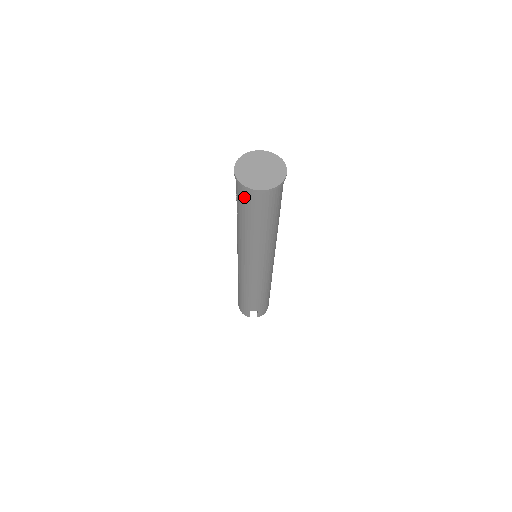
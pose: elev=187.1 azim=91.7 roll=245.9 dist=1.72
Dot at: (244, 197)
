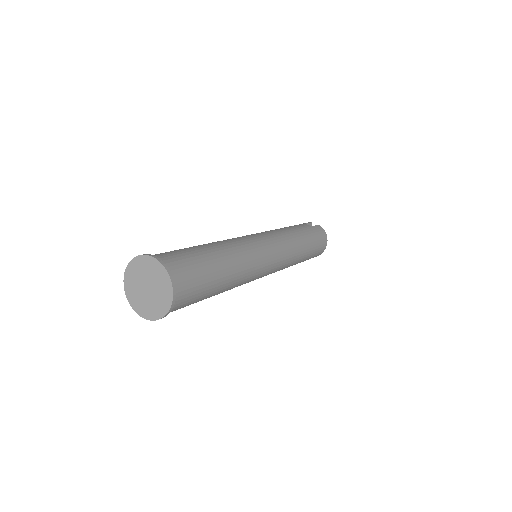
Dot at: occluded
